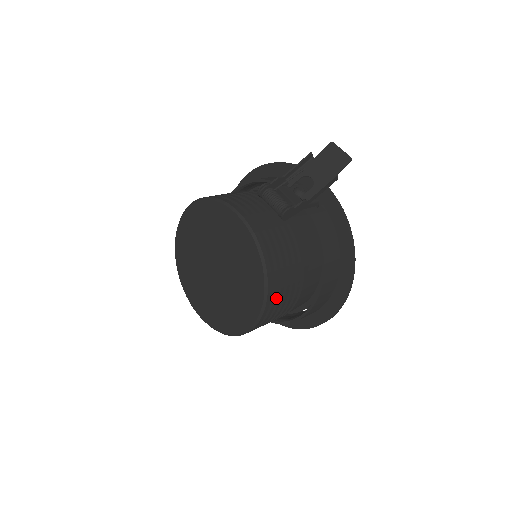
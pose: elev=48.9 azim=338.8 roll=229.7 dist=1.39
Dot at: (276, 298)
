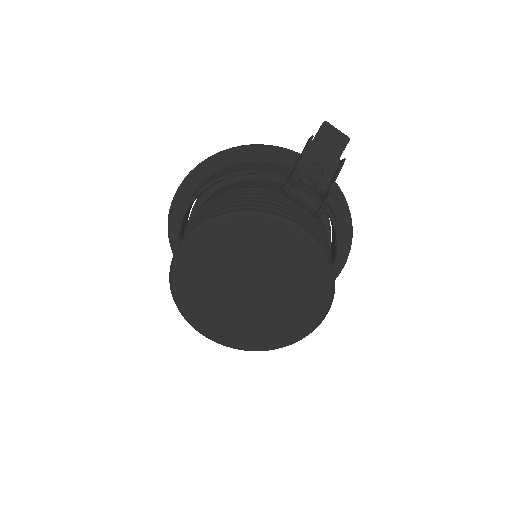
Dot at: occluded
